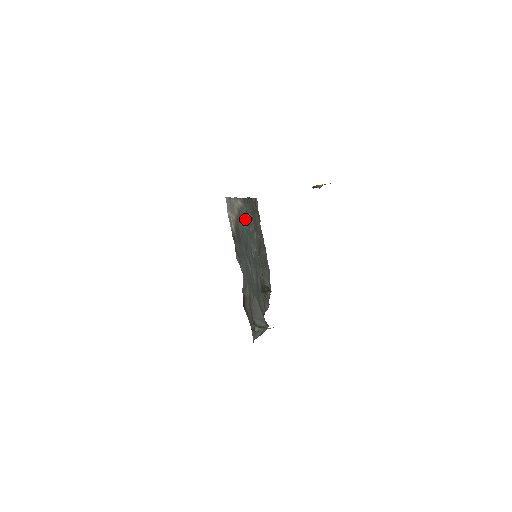
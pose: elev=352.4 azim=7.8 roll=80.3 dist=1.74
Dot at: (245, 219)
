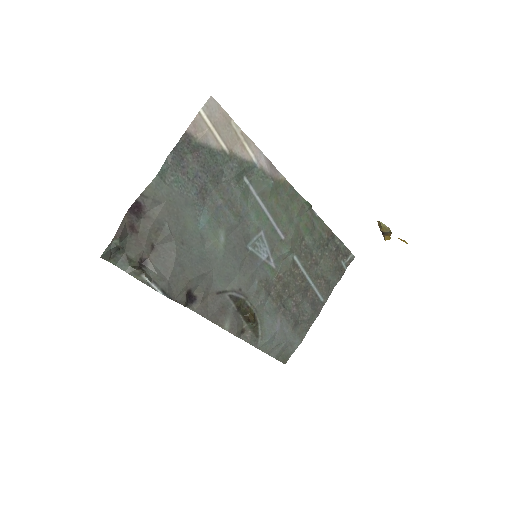
Dot at: (265, 195)
